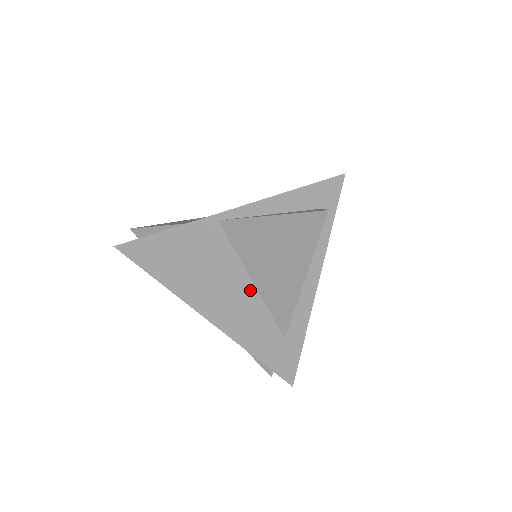
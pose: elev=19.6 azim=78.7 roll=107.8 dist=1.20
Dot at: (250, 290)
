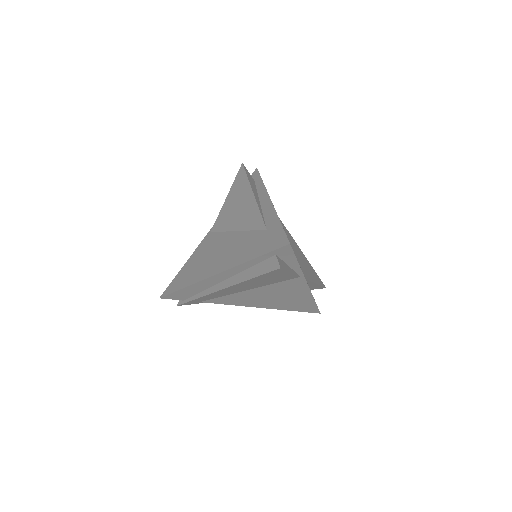
Dot at: (236, 235)
